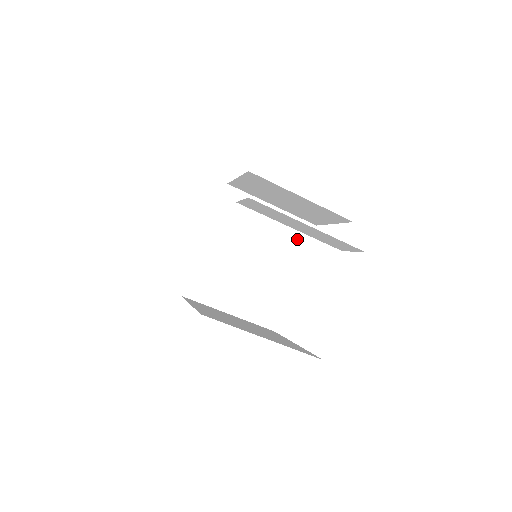
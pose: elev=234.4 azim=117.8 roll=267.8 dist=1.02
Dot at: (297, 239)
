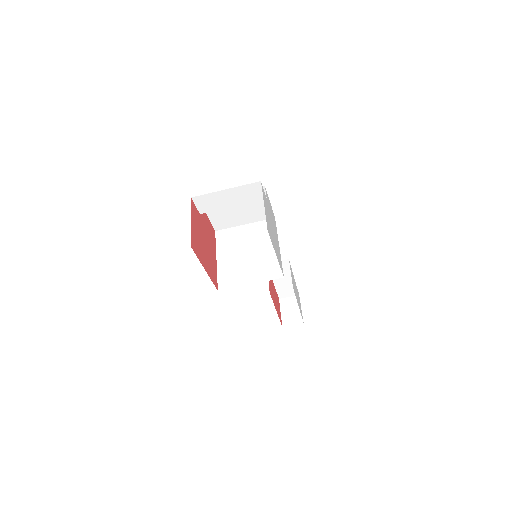
Dot at: occluded
